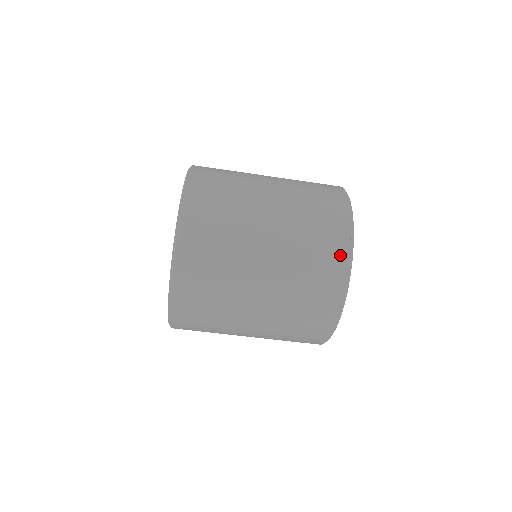
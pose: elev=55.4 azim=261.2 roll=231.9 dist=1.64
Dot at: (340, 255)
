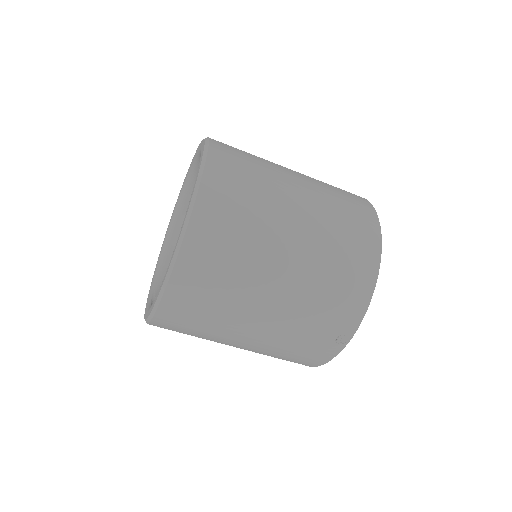
Dot at: (328, 351)
